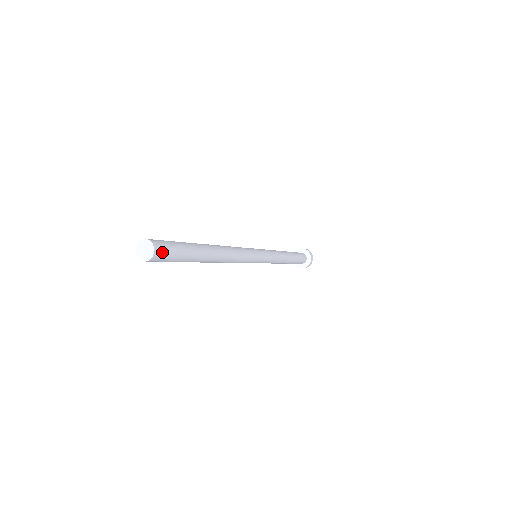
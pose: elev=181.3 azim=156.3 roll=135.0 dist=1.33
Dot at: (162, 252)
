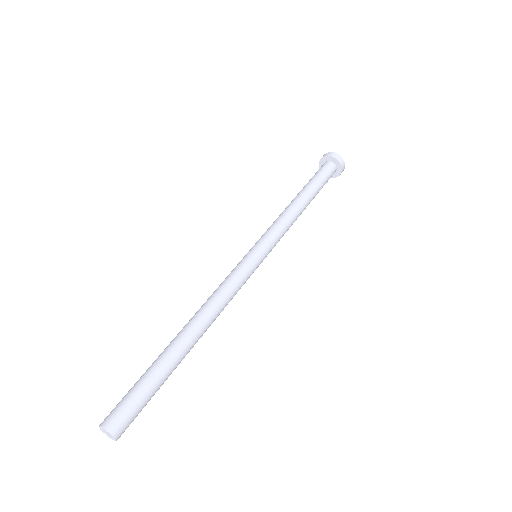
Dot at: occluded
